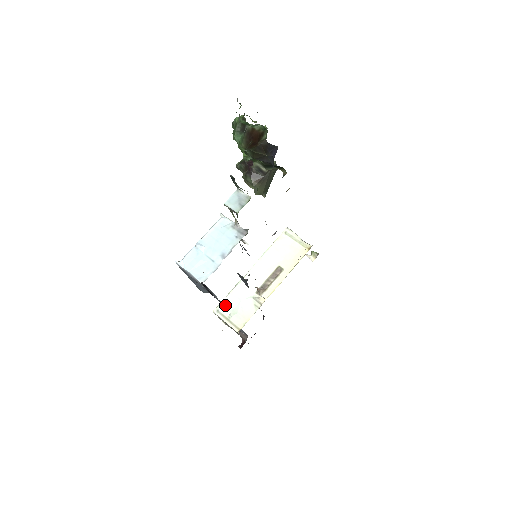
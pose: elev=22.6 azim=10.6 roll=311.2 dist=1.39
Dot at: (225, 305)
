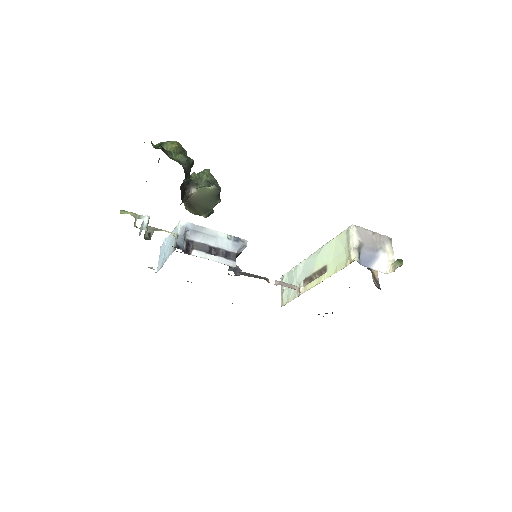
Dot at: (287, 277)
